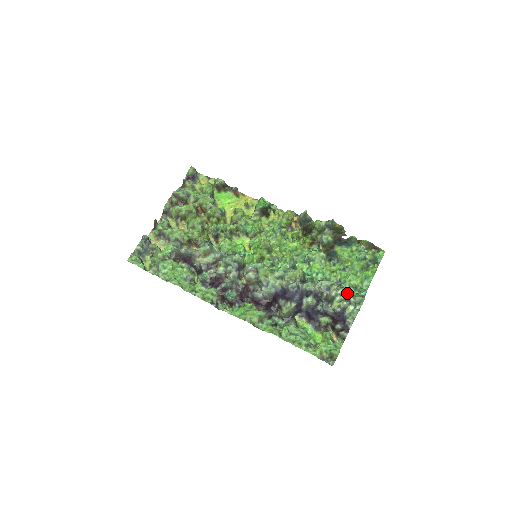
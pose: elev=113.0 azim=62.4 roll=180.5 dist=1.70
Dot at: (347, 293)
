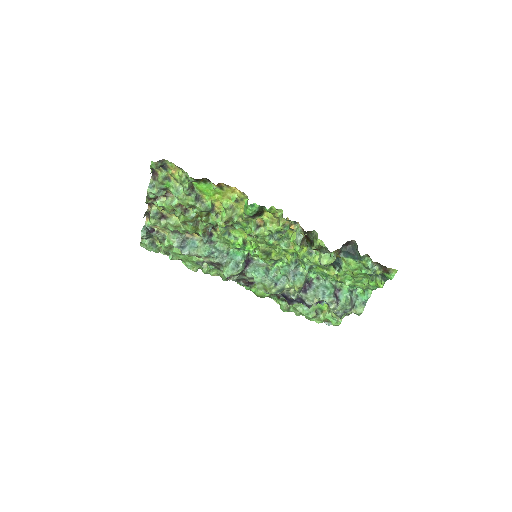
Dot at: (345, 309)
